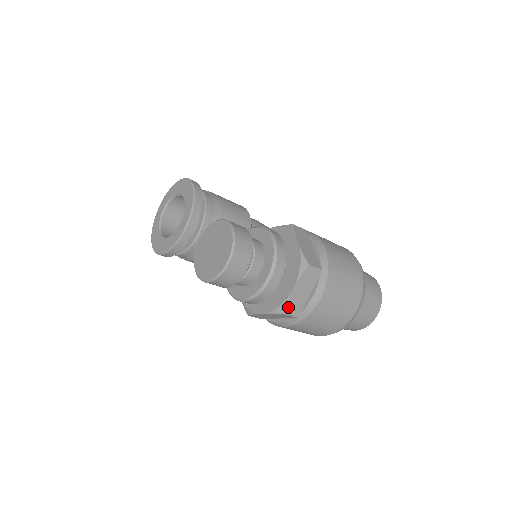
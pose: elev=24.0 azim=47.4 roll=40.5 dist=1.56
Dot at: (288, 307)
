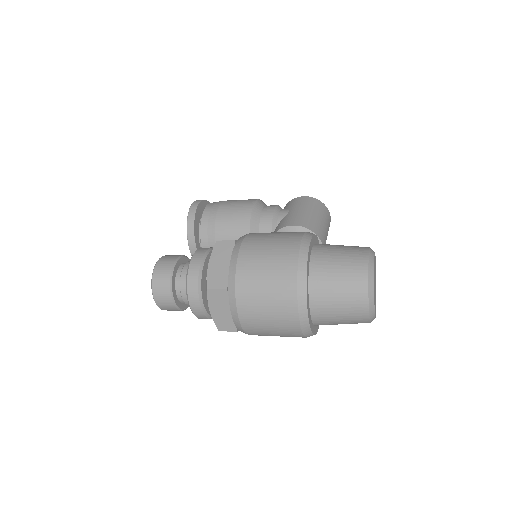
Dot at: (219, 325)
